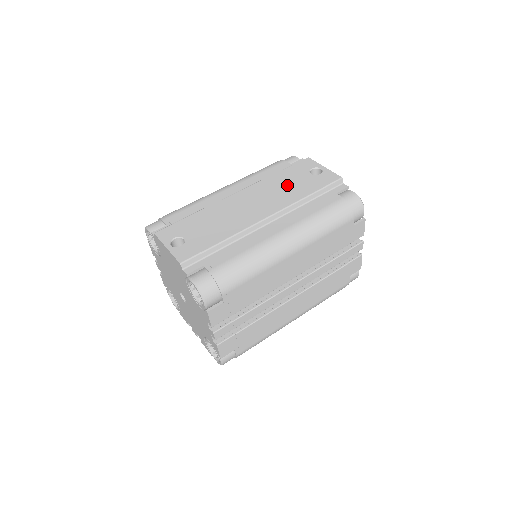
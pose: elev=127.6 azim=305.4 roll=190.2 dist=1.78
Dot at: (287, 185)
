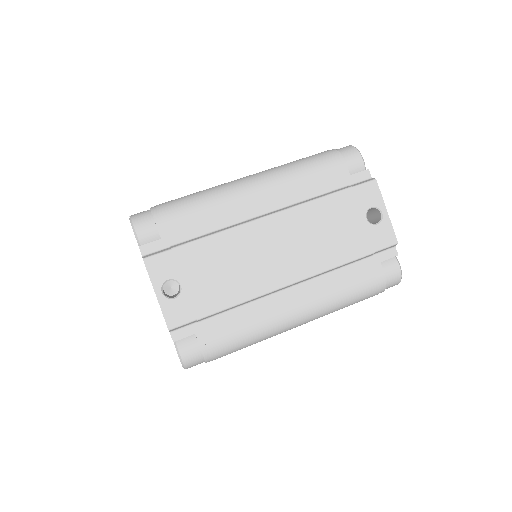
Dot at: (331, 230)
